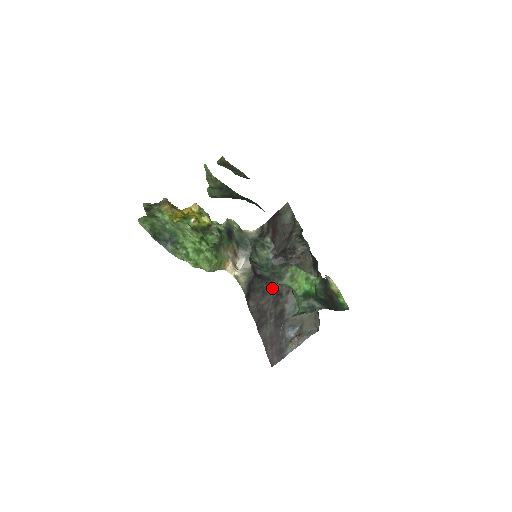
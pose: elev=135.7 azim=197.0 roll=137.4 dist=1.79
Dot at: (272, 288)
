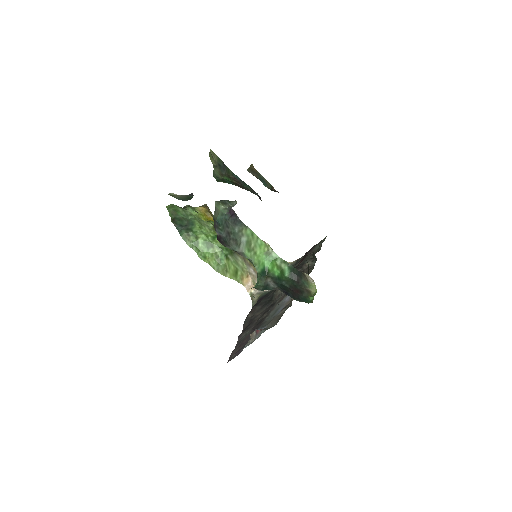
Dot at: (271, 301)
